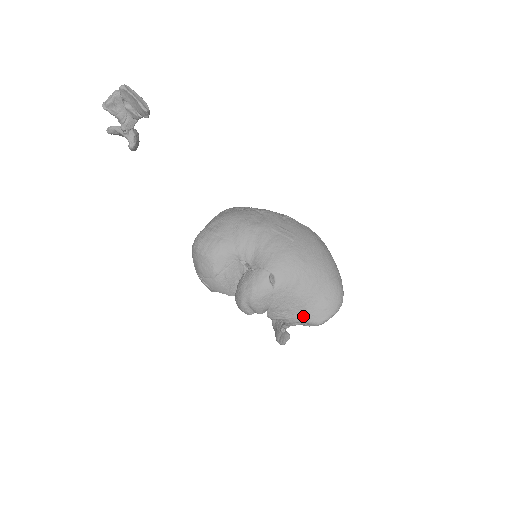
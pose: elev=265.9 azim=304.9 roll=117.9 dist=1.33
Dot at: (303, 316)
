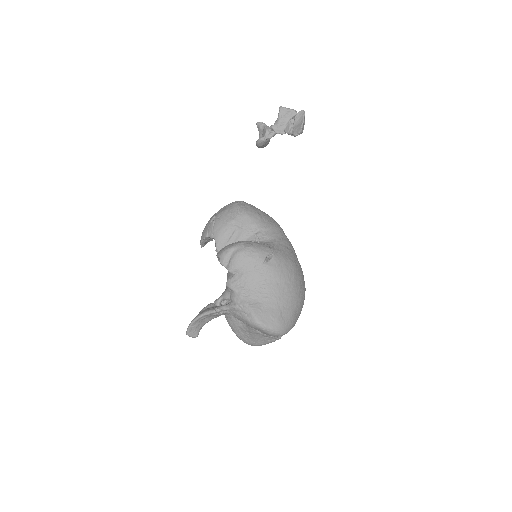
Dot at: (254, 305)
